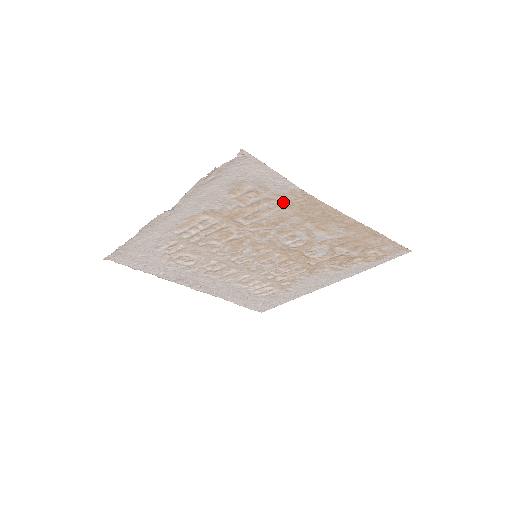
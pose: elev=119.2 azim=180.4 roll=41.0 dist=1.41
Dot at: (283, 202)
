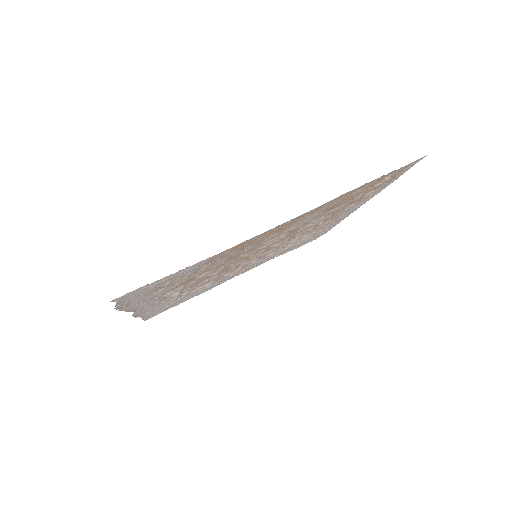
Dot at: (214, 260)
